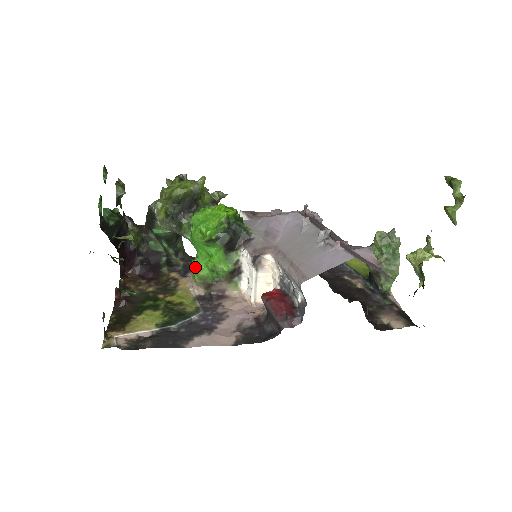
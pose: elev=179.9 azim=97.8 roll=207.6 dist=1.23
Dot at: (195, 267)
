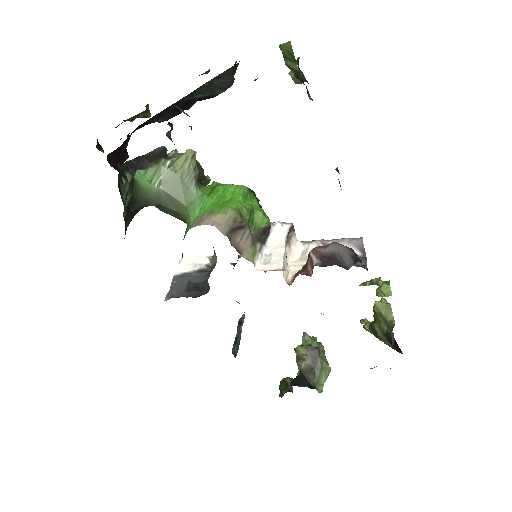
Dot at: occluded
